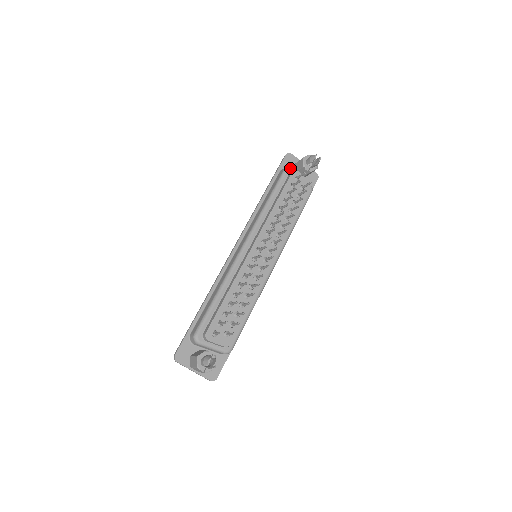
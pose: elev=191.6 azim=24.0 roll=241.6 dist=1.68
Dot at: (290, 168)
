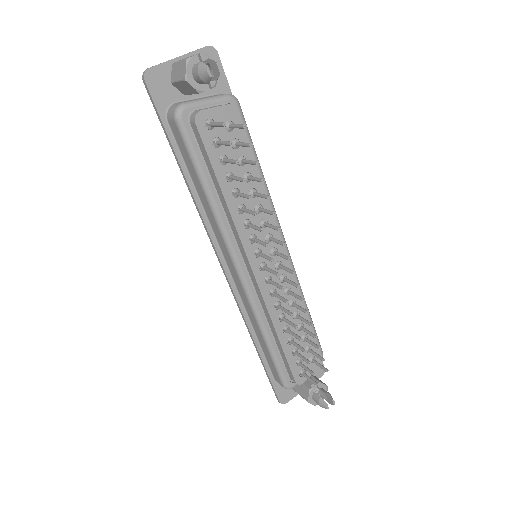
Dot at: (183, 114)
